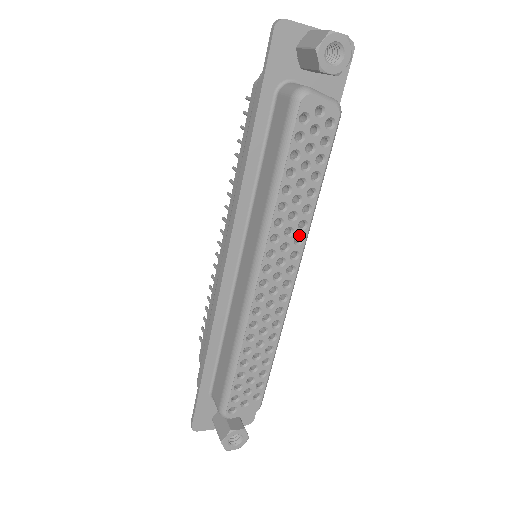
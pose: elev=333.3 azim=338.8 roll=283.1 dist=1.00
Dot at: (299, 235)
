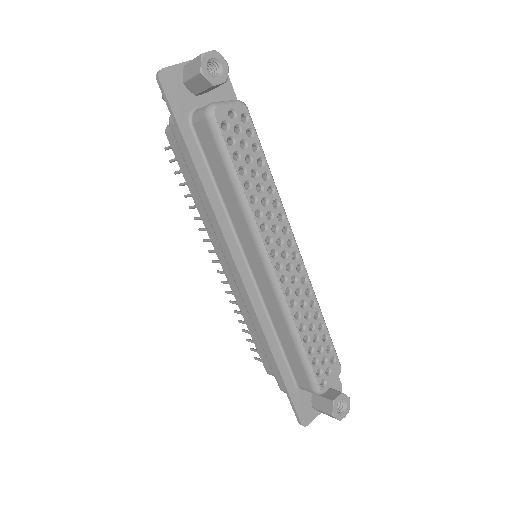
Dot at: (278, 213)
